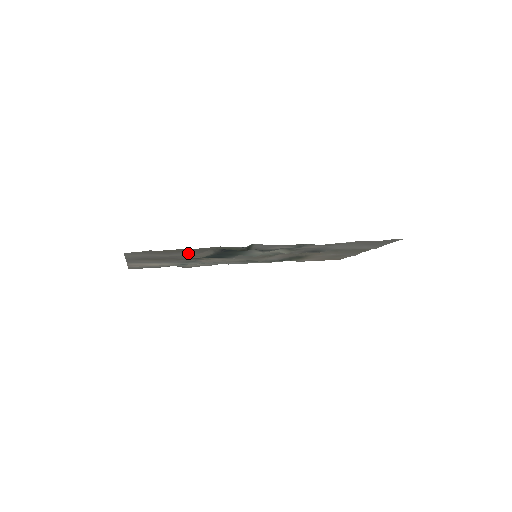
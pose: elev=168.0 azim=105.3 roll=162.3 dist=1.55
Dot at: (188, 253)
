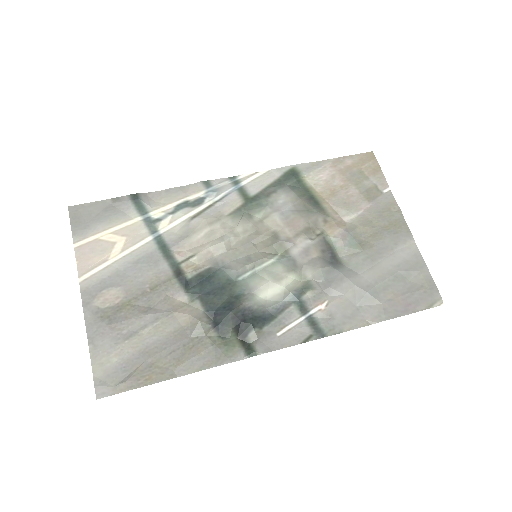
Dot at: (170, 328)
